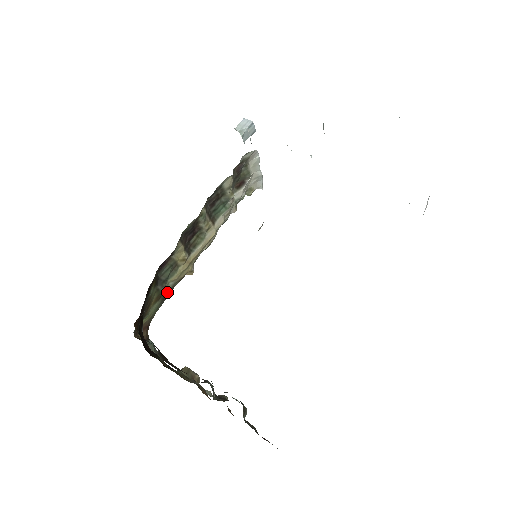
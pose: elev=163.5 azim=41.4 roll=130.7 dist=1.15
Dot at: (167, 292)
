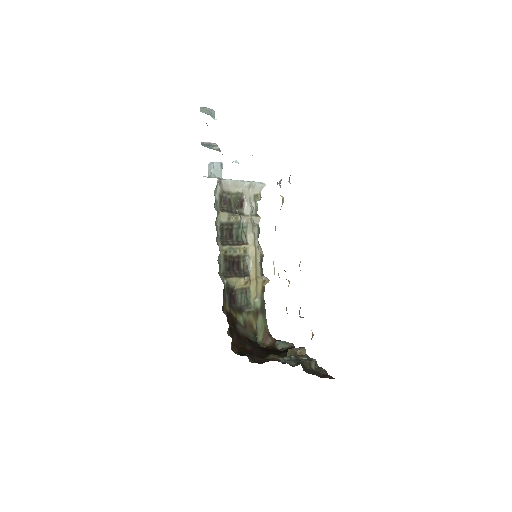
Dot at: (261, 306)
